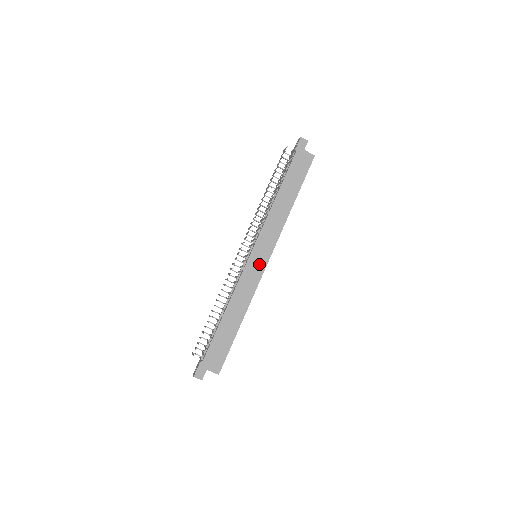
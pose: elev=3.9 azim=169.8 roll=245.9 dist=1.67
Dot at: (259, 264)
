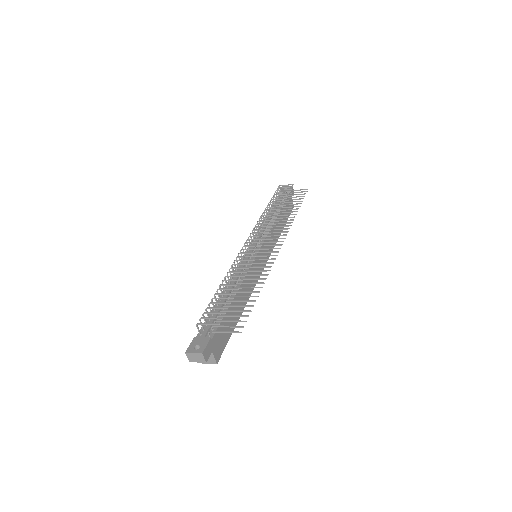
Dot at: (260, 265)
